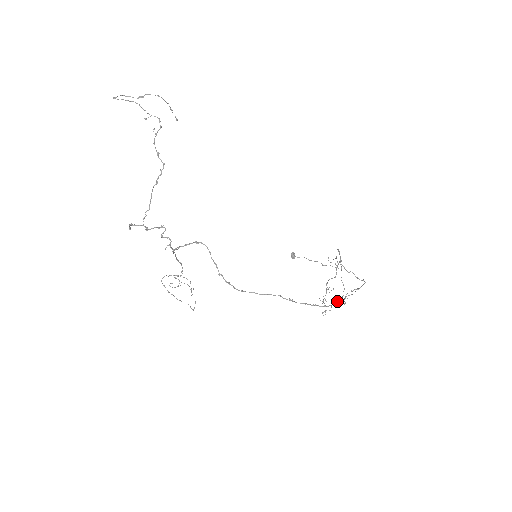
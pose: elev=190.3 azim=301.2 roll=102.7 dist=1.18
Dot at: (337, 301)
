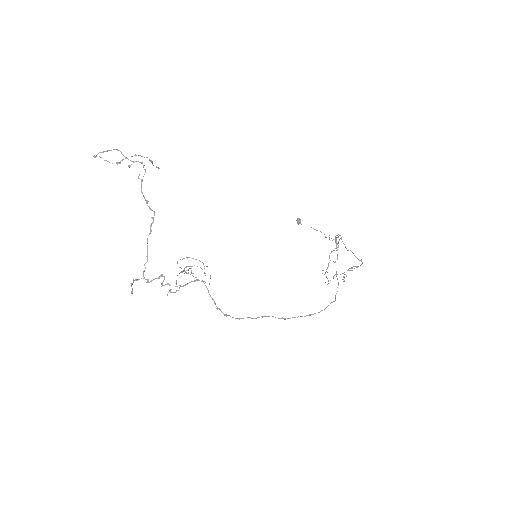
Dot at: occluded
